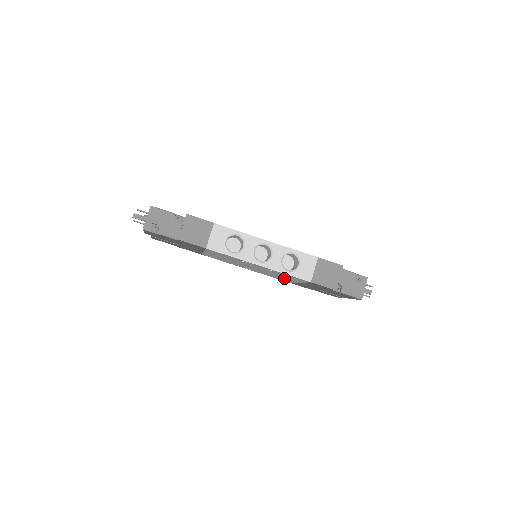
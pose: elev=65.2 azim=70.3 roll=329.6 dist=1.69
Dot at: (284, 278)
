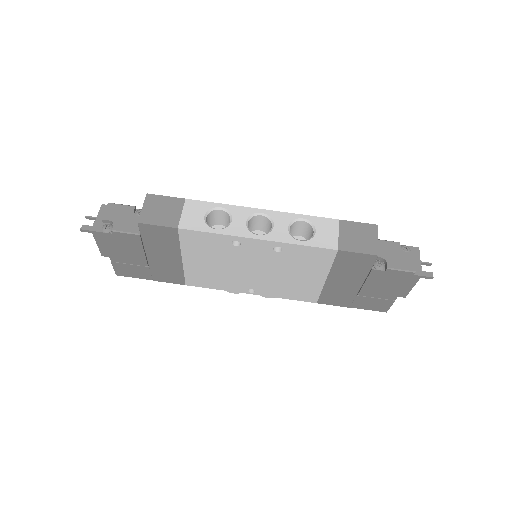
Dot at: (302, 281)
